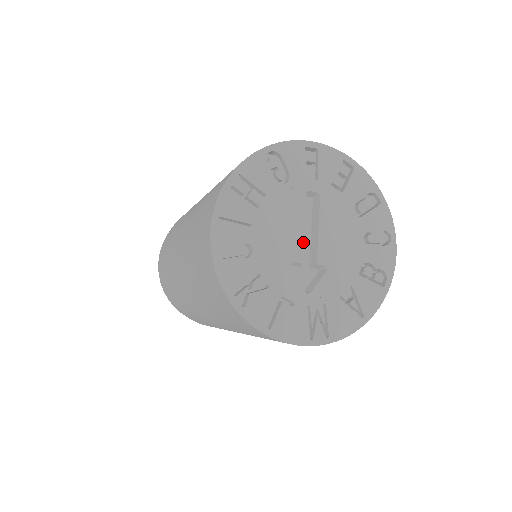
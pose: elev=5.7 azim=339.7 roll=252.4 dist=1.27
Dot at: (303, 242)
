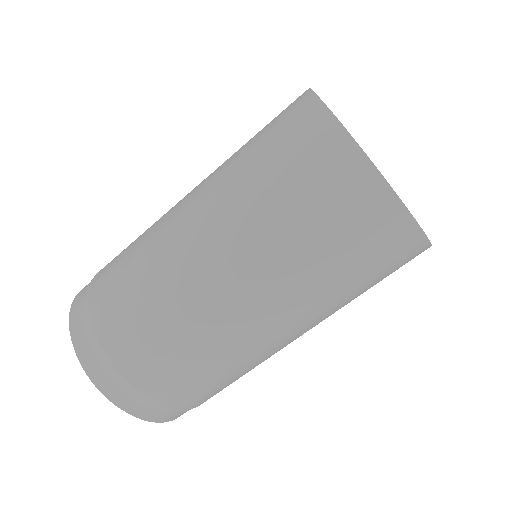
Dot at: occluded
